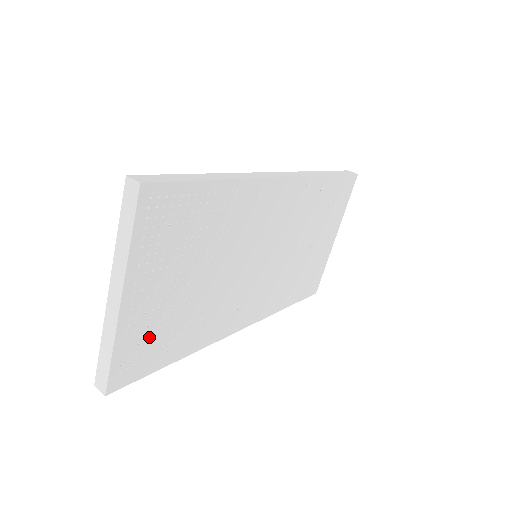
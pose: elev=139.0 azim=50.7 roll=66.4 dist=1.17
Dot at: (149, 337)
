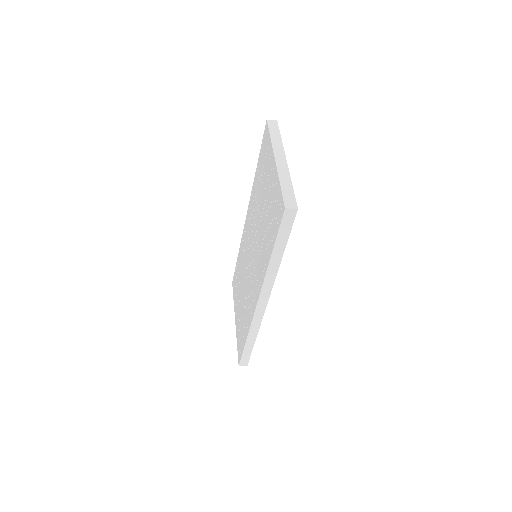
Dot at: occluded
